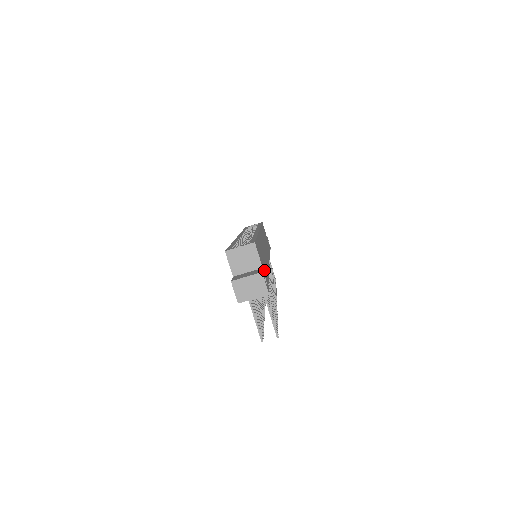
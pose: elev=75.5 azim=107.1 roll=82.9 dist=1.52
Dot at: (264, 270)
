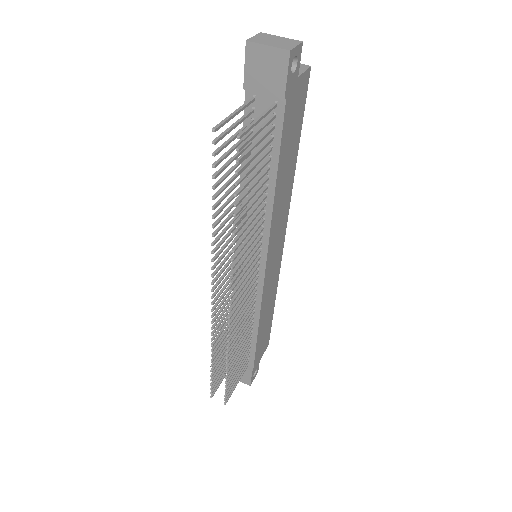
Dot at: (293, 99)
